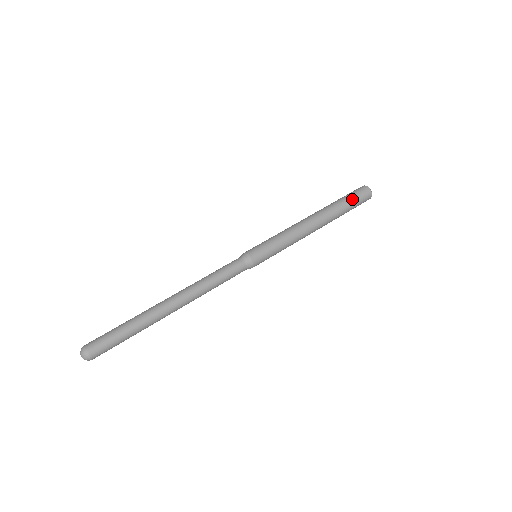
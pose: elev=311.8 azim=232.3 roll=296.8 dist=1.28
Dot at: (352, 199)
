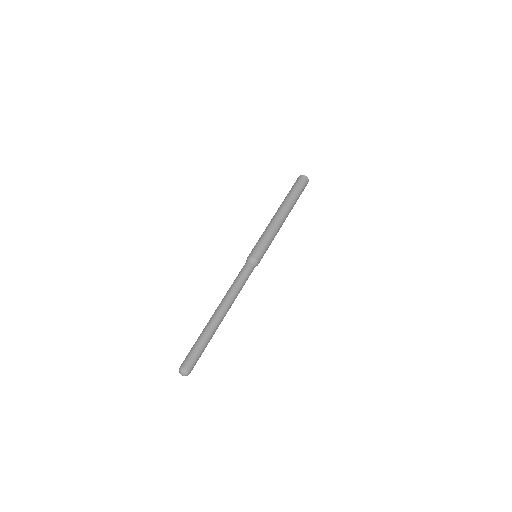
Dot at: (300, 191)
